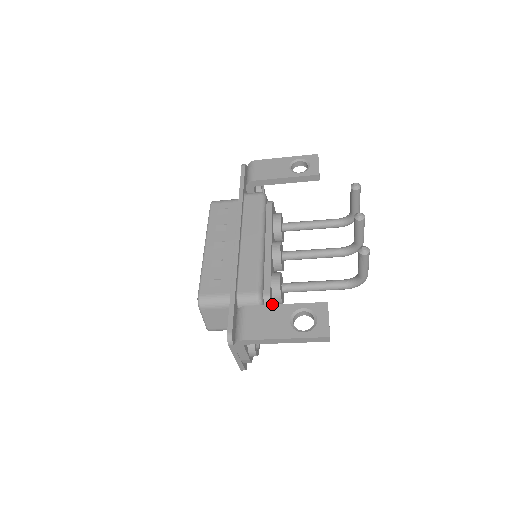
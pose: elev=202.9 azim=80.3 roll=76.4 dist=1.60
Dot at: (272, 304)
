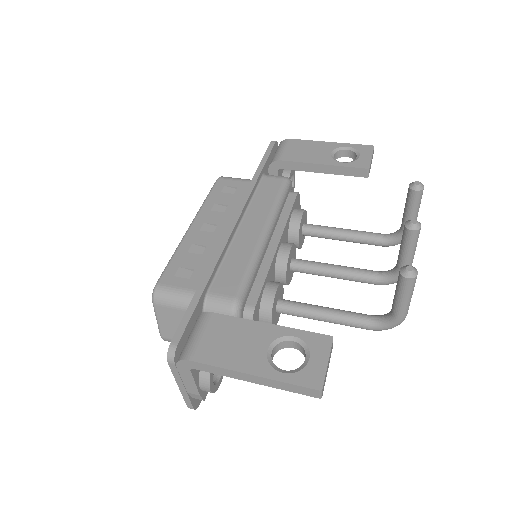
Dot at: occluded
